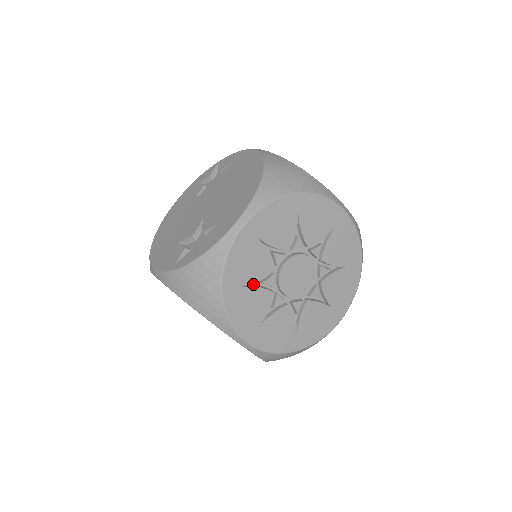
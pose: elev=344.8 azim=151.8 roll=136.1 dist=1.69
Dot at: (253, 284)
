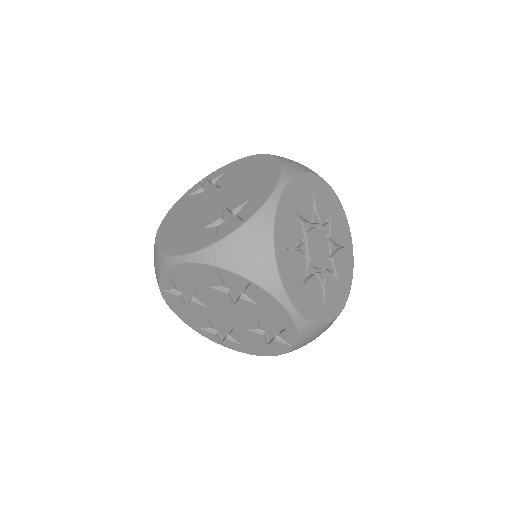
Dot at: occluded
